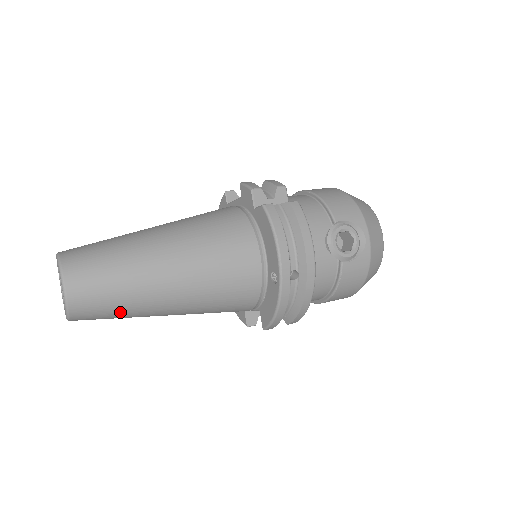
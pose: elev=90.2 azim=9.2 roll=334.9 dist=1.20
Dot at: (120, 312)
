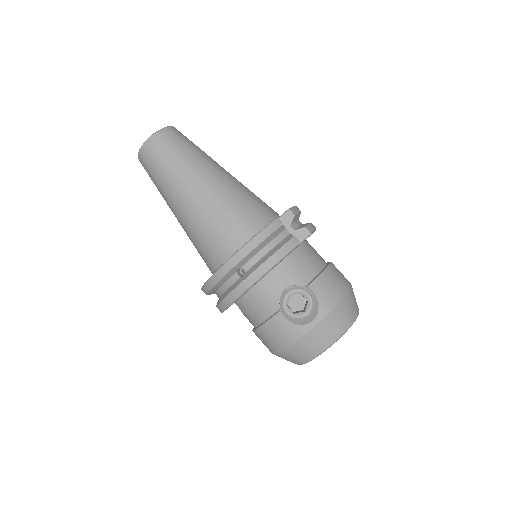
Dot at: (157, 181)
